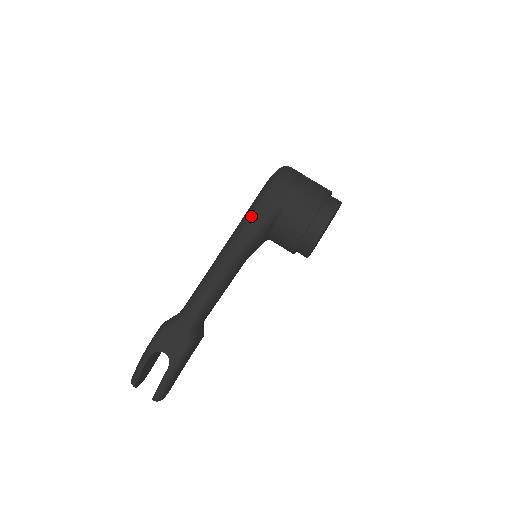
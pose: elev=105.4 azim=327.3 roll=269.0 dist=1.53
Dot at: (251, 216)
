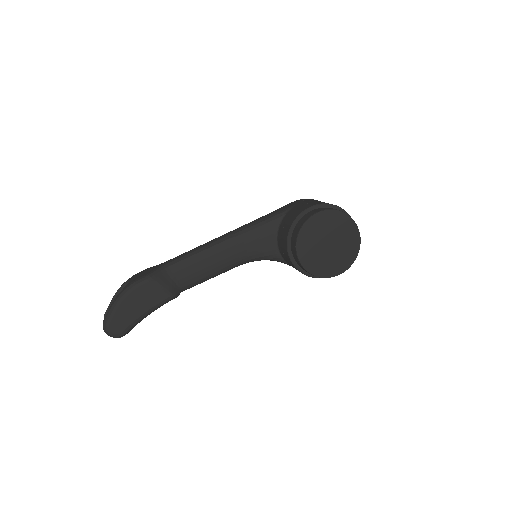
Dot at: (261, 217)
